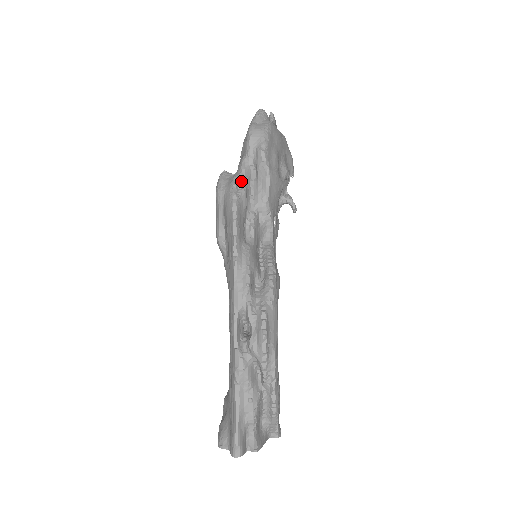
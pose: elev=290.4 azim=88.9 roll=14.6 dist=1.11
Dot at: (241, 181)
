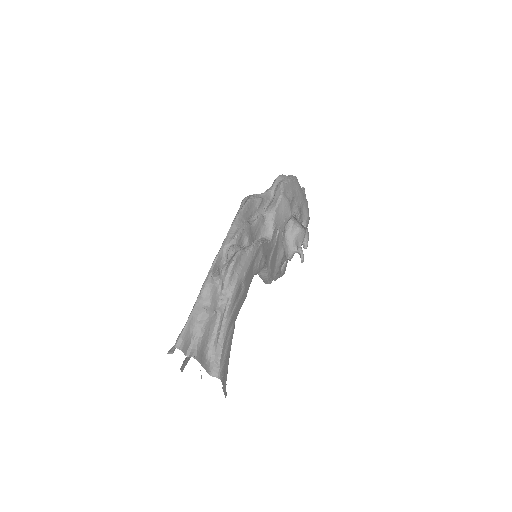
Dot at: (261, 196)
